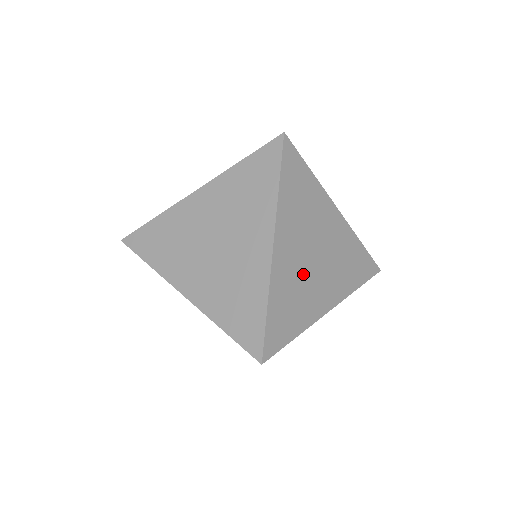
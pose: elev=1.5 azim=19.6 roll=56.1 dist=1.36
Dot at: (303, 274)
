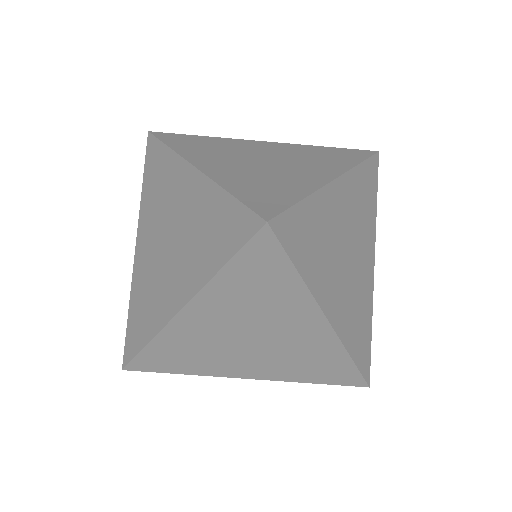
Dot at: (352, 288)
